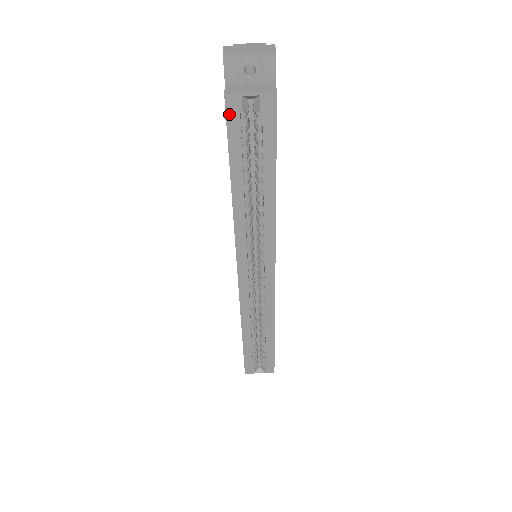
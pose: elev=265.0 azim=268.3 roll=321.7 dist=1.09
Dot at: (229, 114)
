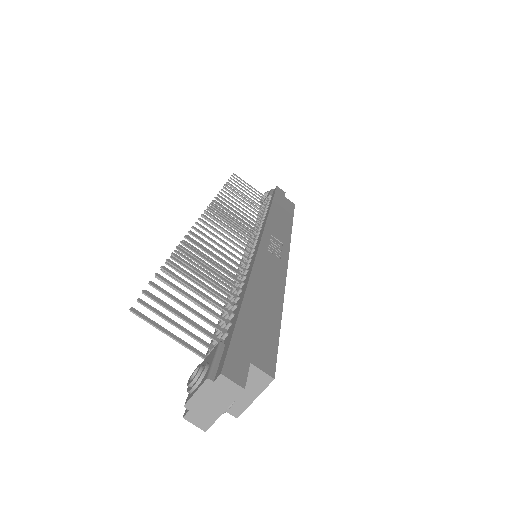
Dot at: occluded
